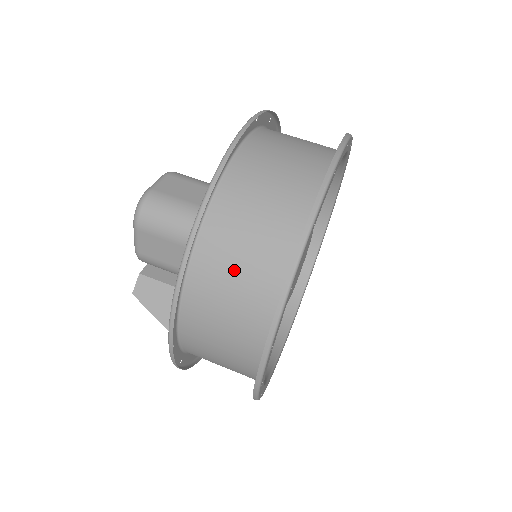
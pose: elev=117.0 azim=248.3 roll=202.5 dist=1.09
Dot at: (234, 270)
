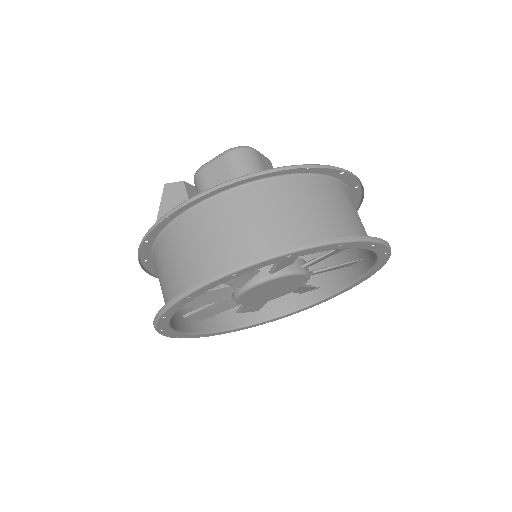
Dot at: (268, 215)
